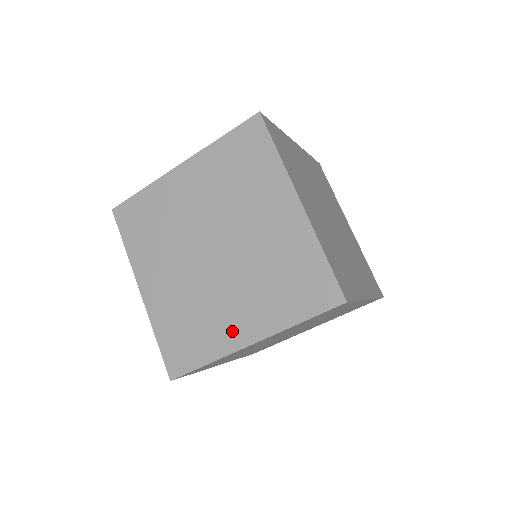
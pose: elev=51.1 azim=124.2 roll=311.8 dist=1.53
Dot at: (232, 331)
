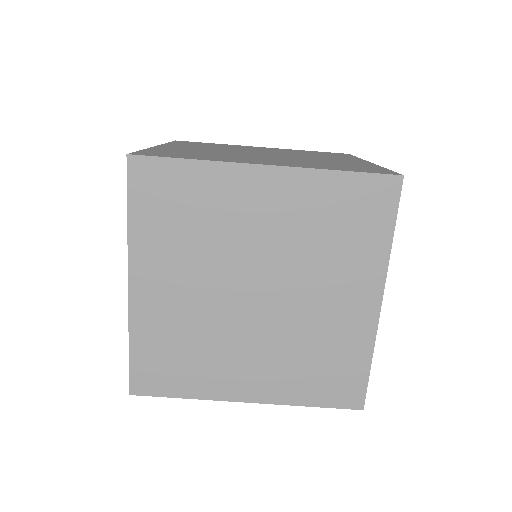
Dot at: (233, 382)
